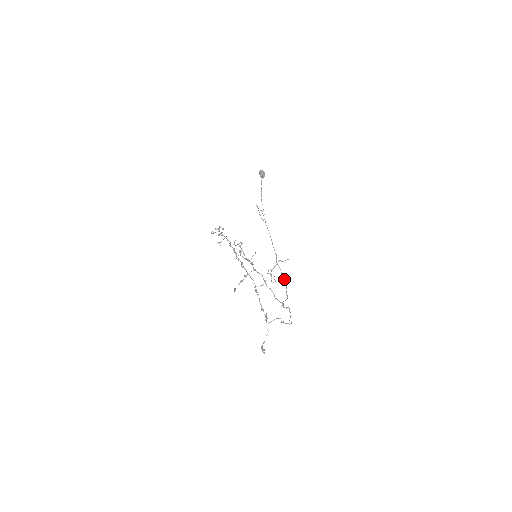
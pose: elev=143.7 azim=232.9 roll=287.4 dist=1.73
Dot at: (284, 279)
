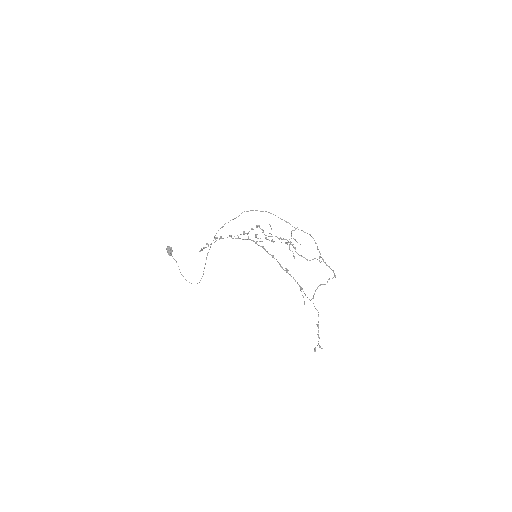
Dot at: (310, 235)
